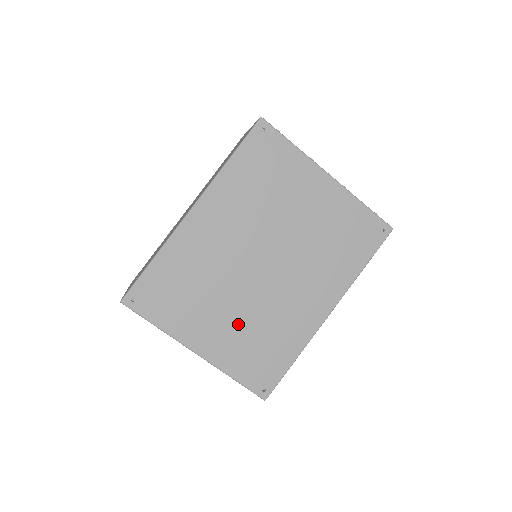
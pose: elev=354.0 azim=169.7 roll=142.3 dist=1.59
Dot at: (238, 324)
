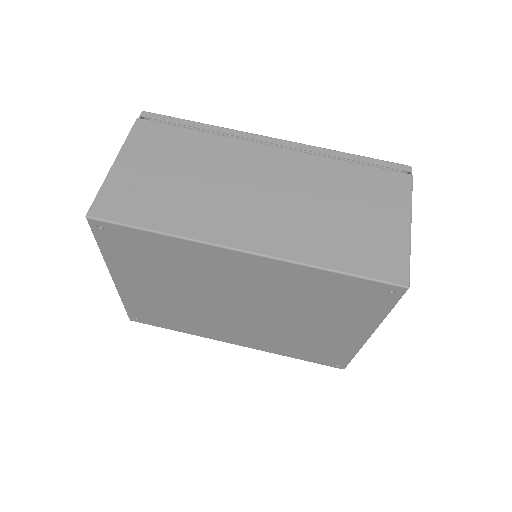
Dot at: (168, 300)
